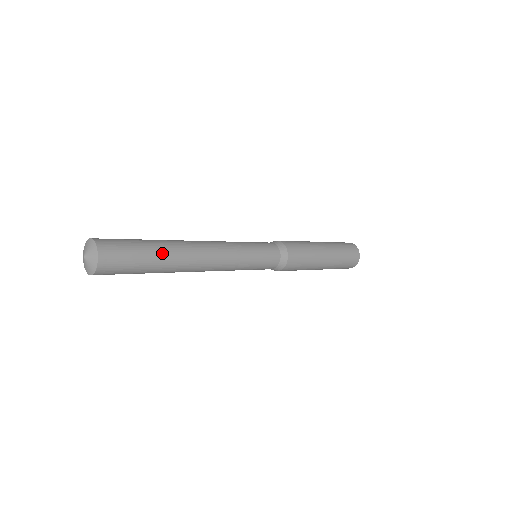
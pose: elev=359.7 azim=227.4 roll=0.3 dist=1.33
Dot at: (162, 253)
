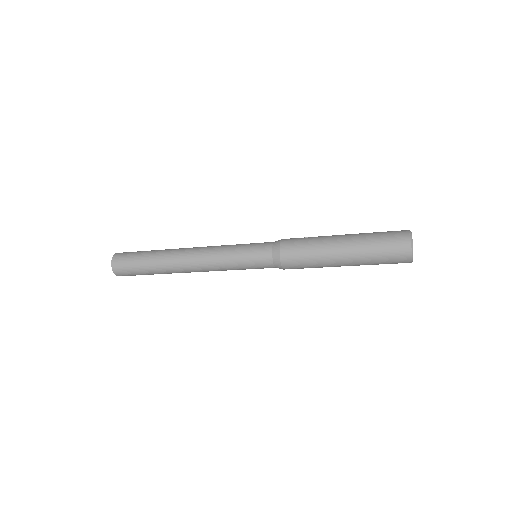
Dot at: (153, 263)
